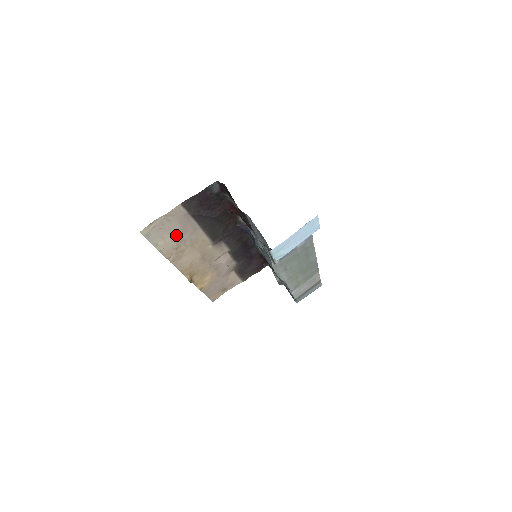
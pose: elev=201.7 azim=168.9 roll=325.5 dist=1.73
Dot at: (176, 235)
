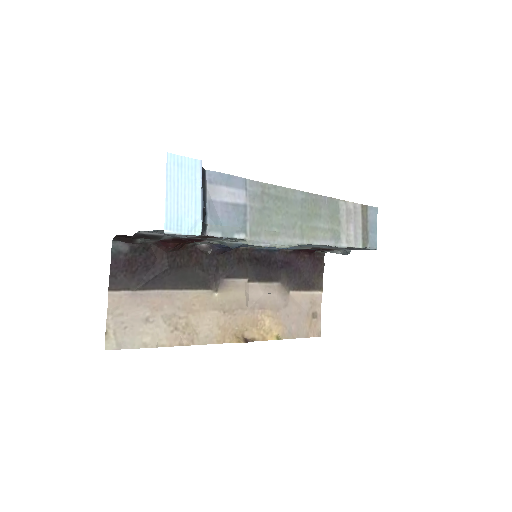
Dot at: (153, 319)
